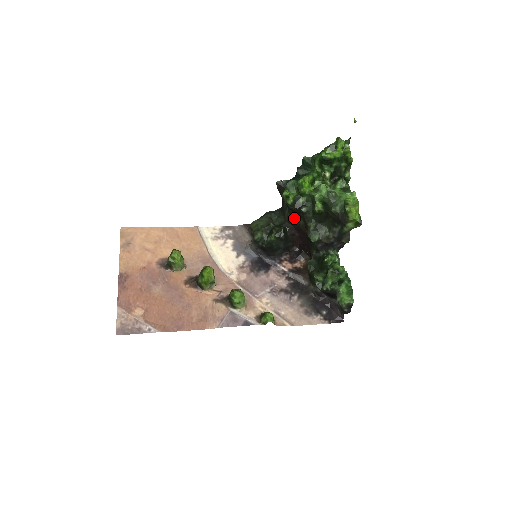
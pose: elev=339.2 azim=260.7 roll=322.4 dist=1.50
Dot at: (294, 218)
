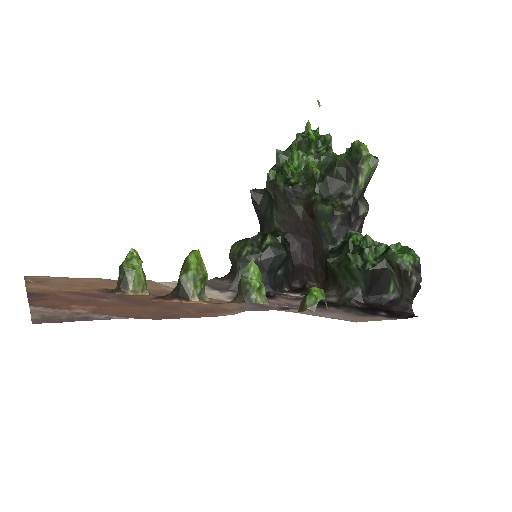
Dot at: (288, 213)
